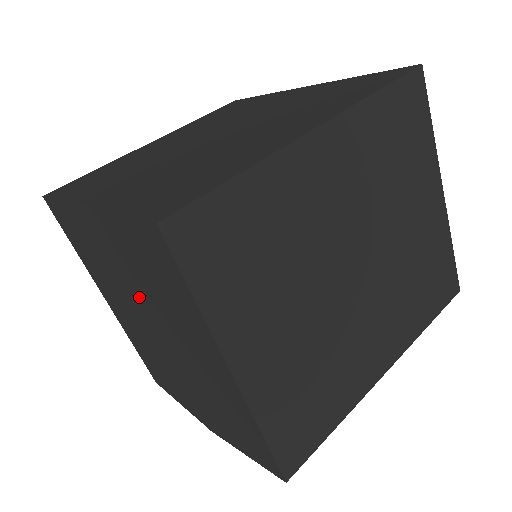
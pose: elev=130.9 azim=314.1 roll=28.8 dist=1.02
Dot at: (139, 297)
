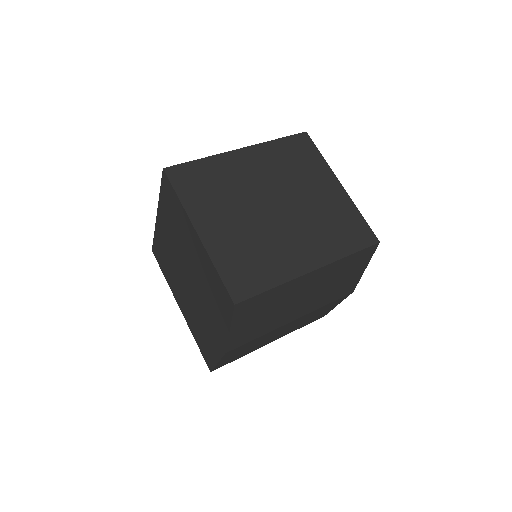
Dot at: (178, 253)
